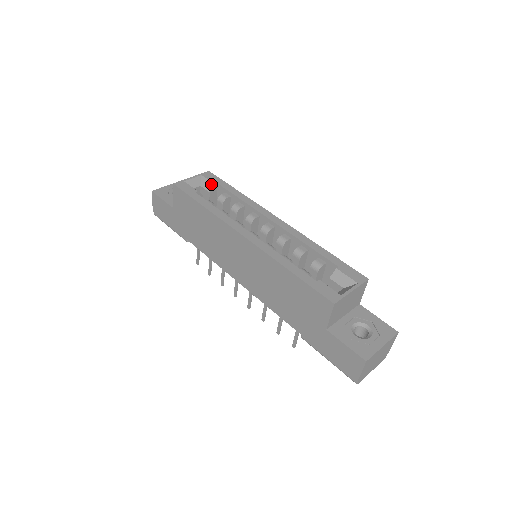
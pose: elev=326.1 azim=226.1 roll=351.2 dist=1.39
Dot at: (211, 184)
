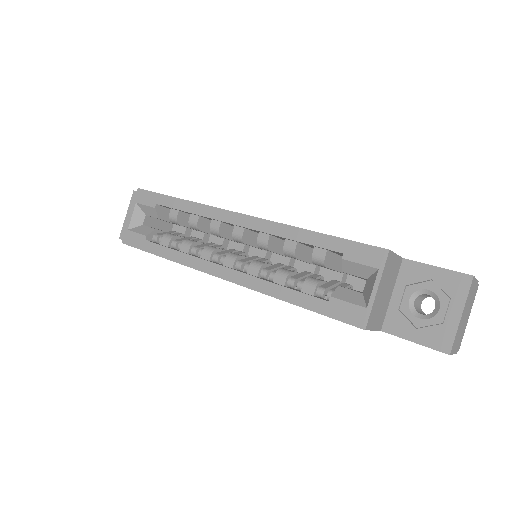
Dot at: (151, 209)
